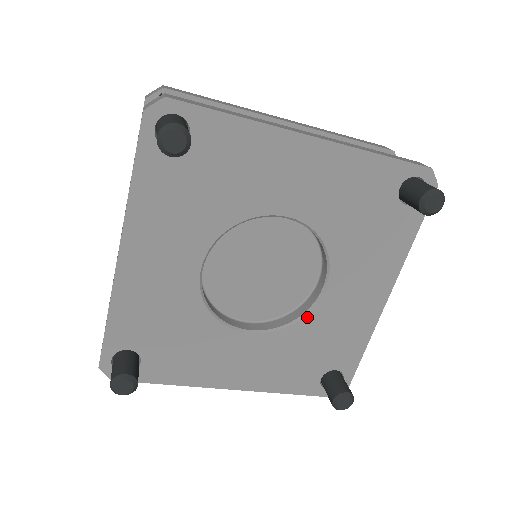
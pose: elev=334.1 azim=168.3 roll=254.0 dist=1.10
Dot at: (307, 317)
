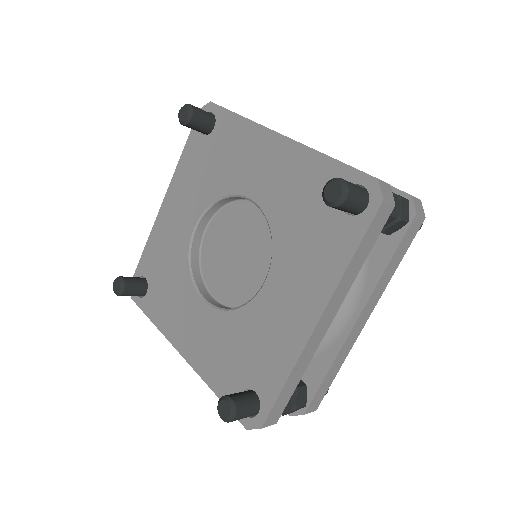
Dot at: (245, 308)
